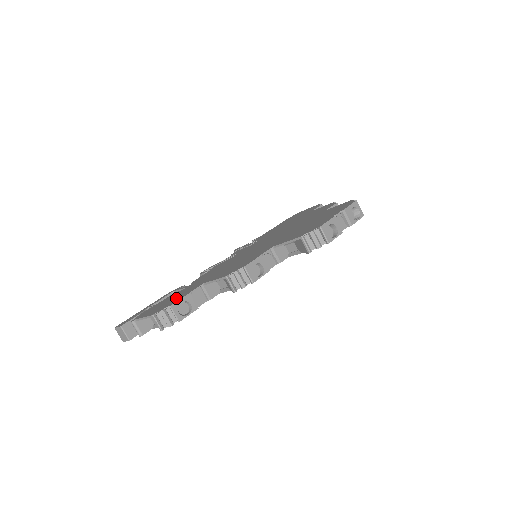
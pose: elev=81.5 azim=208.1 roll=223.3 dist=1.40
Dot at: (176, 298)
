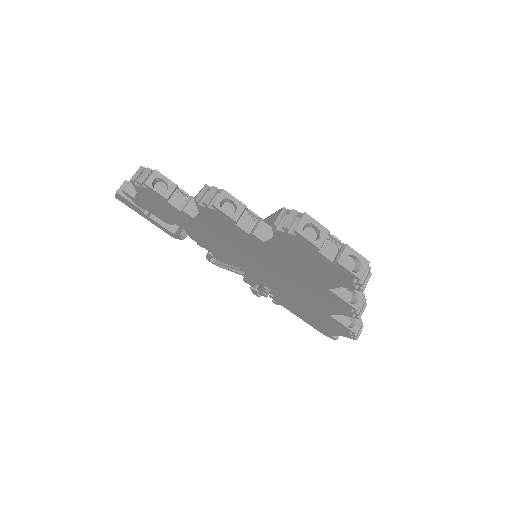
Dot at: occluded
